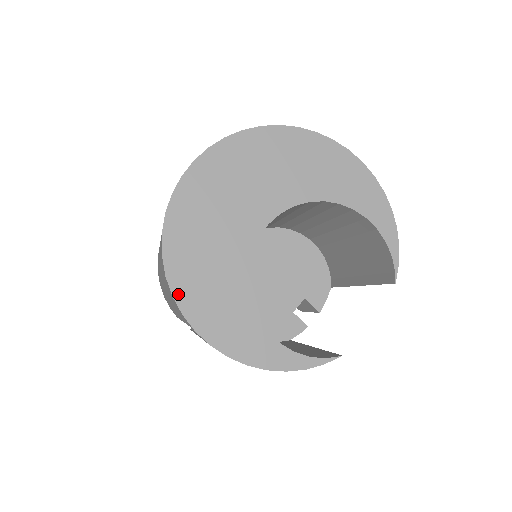
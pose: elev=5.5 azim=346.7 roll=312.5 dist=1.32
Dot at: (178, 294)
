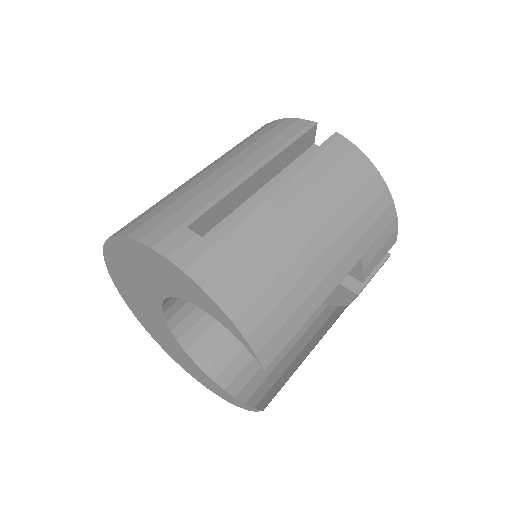
Dot at: (165, 350)
